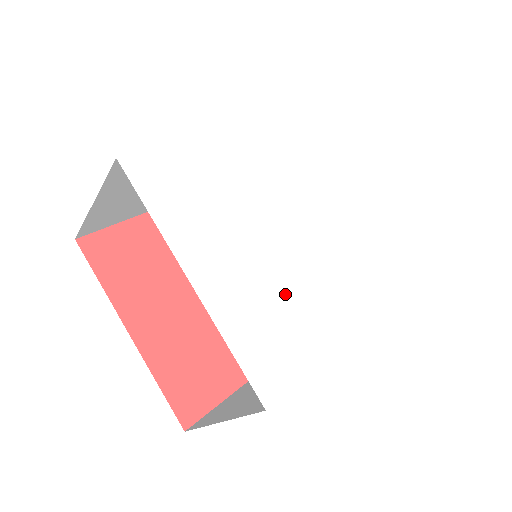
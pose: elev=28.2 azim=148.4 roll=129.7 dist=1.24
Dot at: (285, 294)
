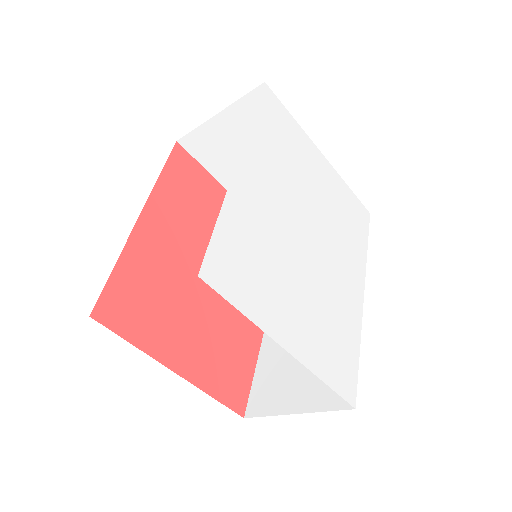
Dot at: (329, 309)
